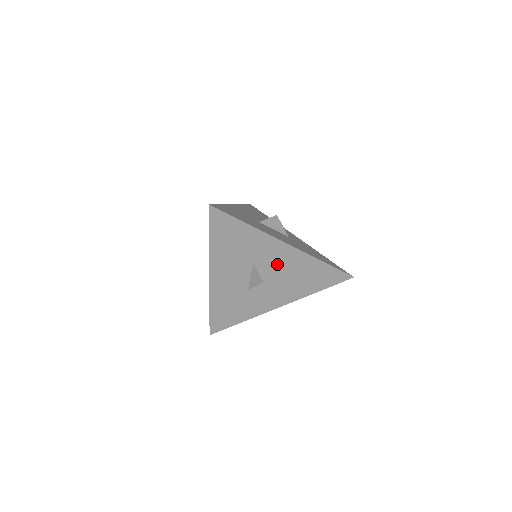
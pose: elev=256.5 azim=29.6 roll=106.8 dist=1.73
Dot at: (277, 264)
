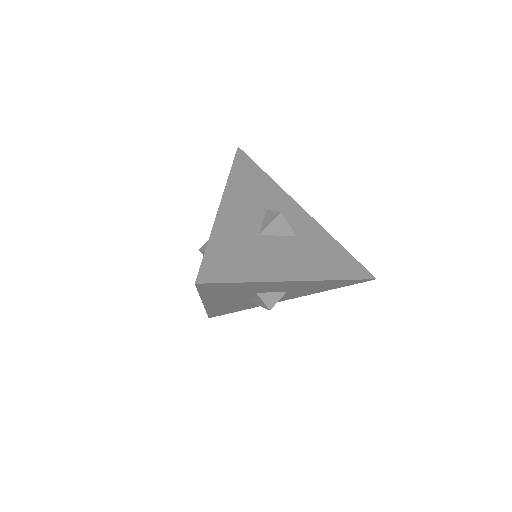
Dot at: (285, 289)
